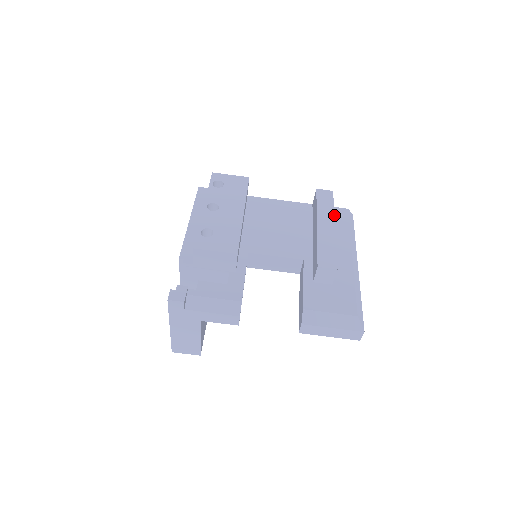
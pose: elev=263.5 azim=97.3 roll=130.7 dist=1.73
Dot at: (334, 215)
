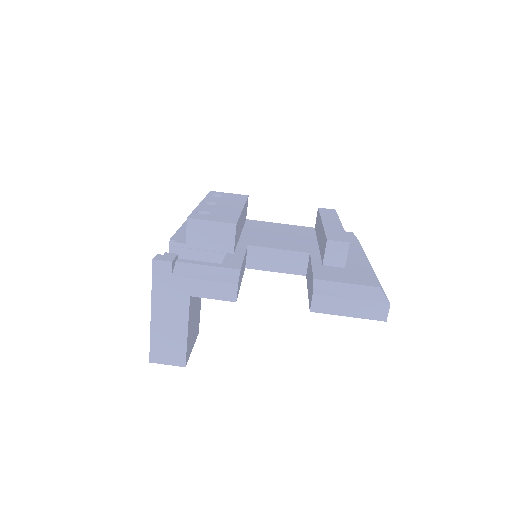
Dot at: occluded
